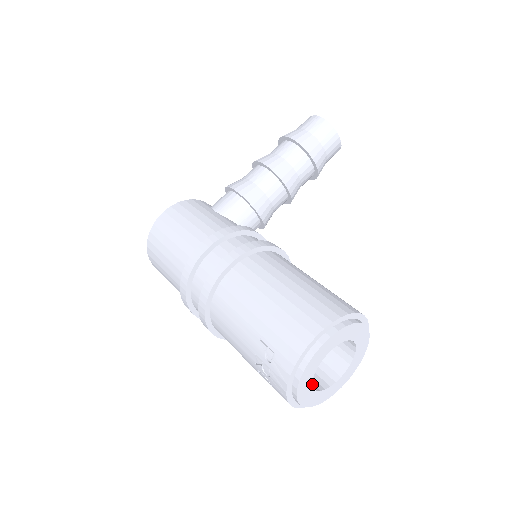
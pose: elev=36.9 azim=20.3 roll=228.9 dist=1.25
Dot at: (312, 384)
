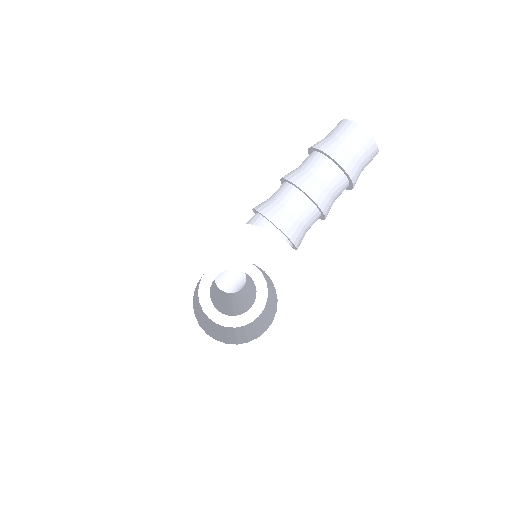
Dot at: (223, 339)
